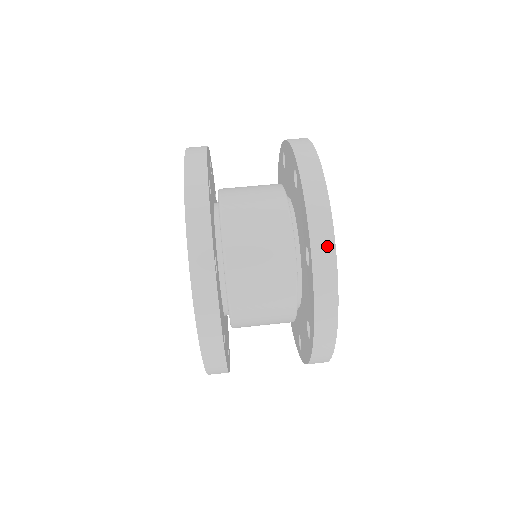
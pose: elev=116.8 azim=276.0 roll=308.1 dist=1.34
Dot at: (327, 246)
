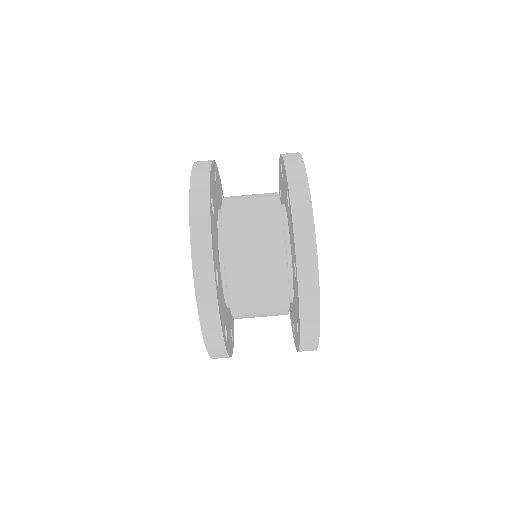
Dot at: (311, 266)
